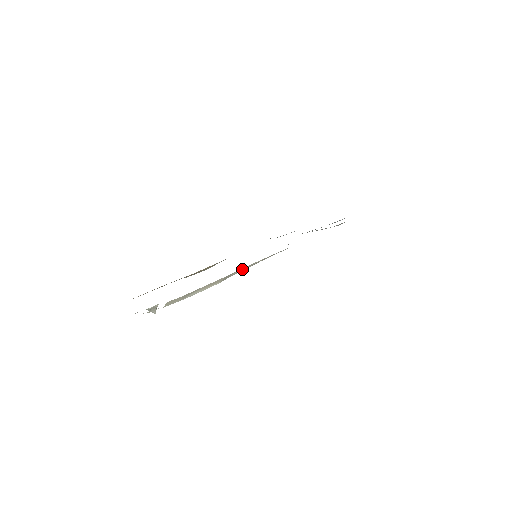
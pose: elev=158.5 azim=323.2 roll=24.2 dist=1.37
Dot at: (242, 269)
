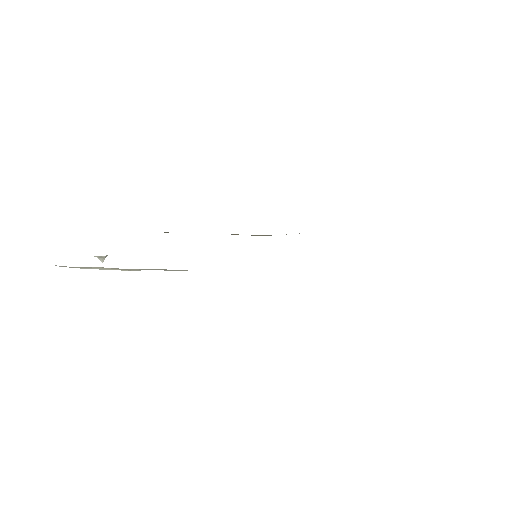
Dot at: (164, 269)
